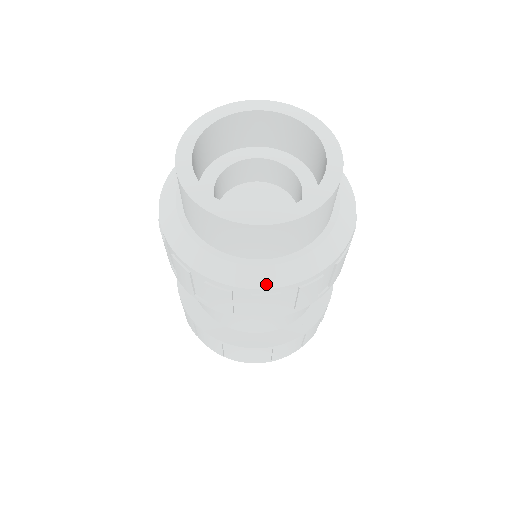
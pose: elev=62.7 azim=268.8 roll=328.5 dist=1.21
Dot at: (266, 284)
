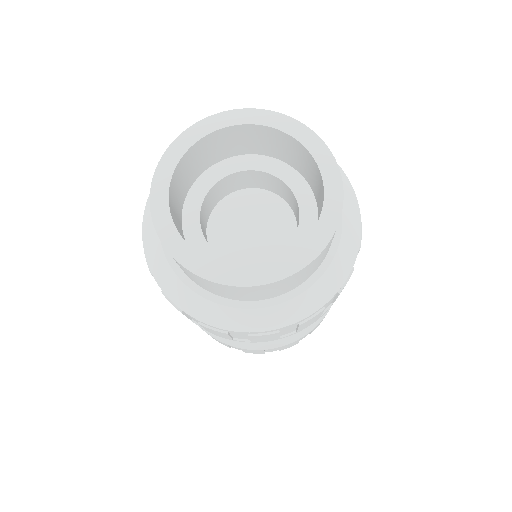
Dot at: (262, 327)
